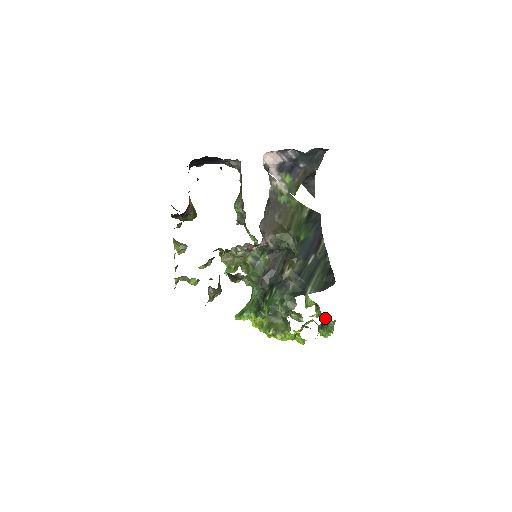
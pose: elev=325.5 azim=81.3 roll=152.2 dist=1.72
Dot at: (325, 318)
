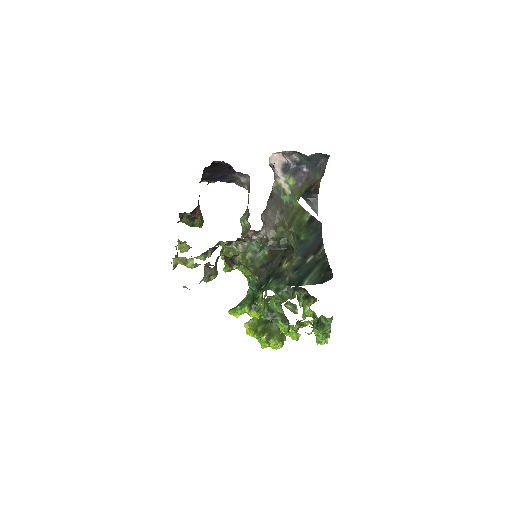
Dot at: (322, 318)
